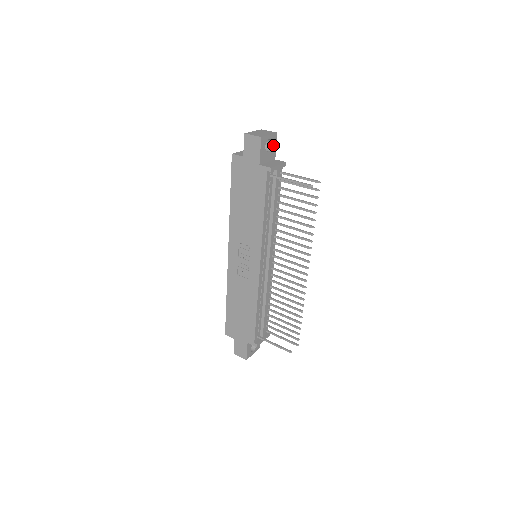
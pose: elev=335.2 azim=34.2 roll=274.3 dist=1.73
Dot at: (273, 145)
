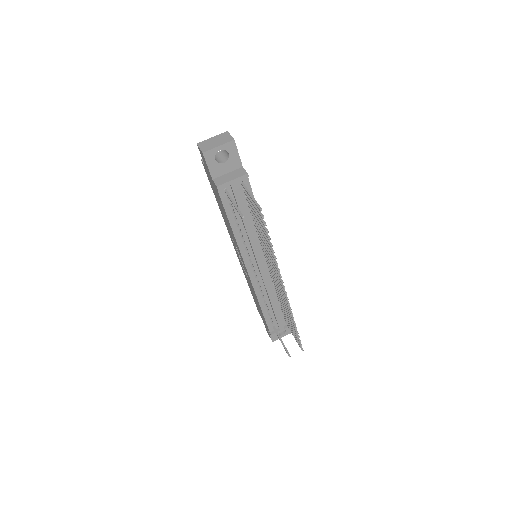
Dot at: (232, 154)
